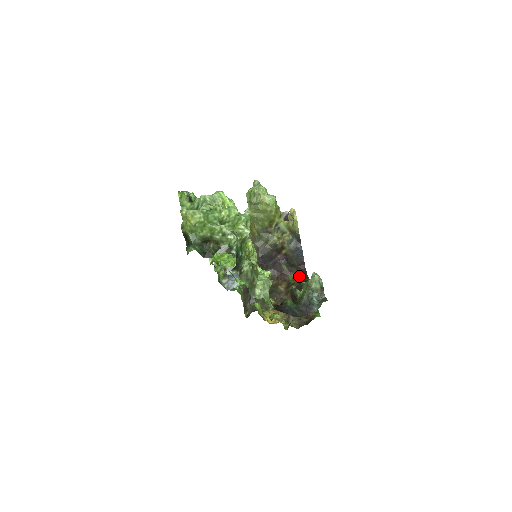
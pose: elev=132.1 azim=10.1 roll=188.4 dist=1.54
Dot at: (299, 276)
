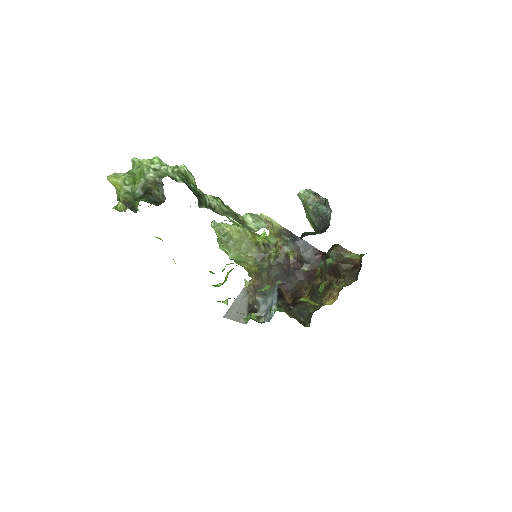
Dot at: occluded
